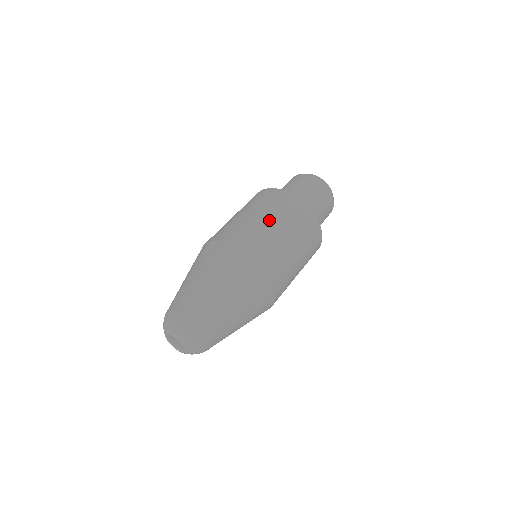
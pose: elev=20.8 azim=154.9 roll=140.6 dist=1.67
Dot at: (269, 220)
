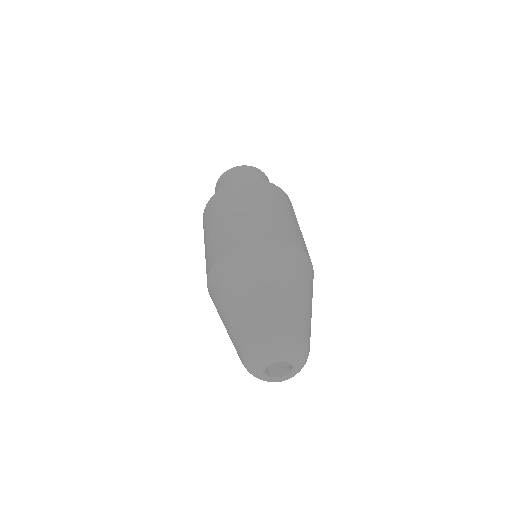
Dot at: (256, 206)
